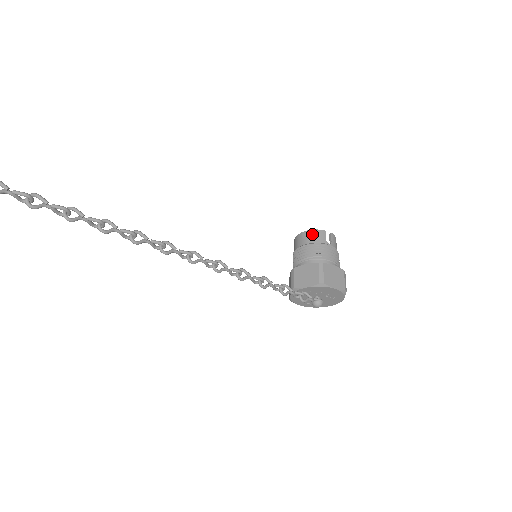
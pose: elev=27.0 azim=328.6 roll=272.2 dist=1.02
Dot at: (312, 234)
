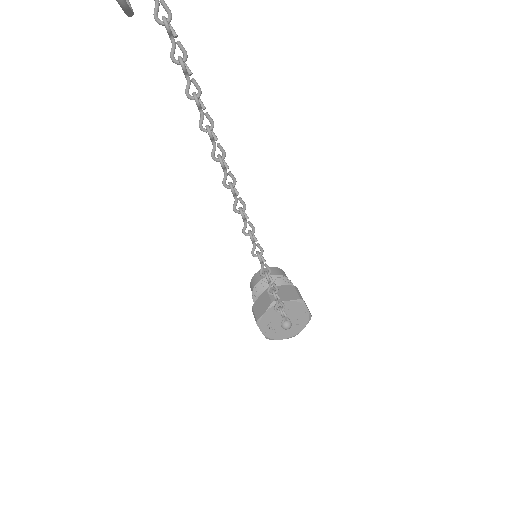
Dot at: (277, 269)
